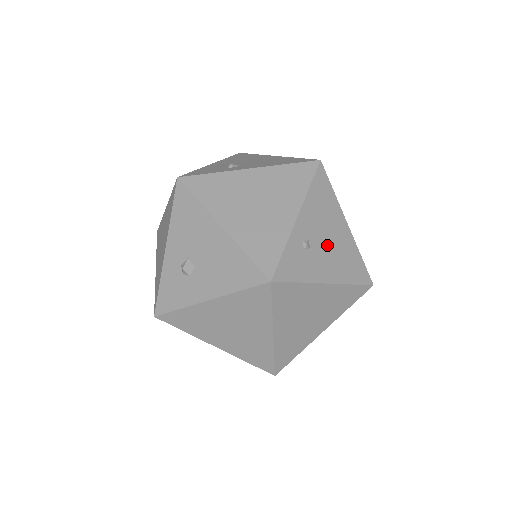
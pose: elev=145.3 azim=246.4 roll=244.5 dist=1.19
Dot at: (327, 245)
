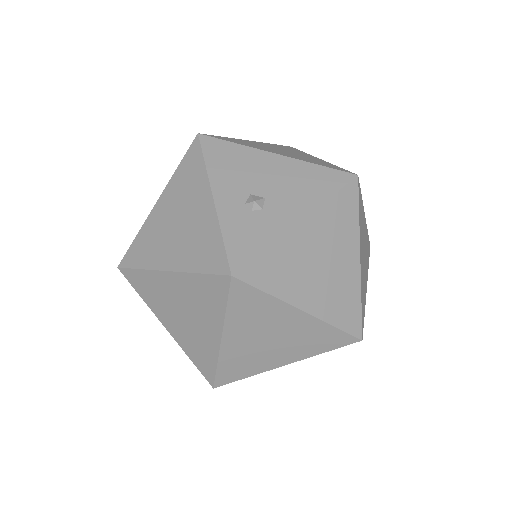
Dot at: occluded
